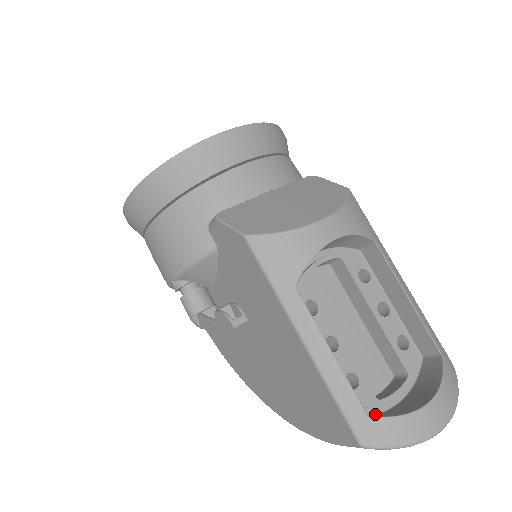
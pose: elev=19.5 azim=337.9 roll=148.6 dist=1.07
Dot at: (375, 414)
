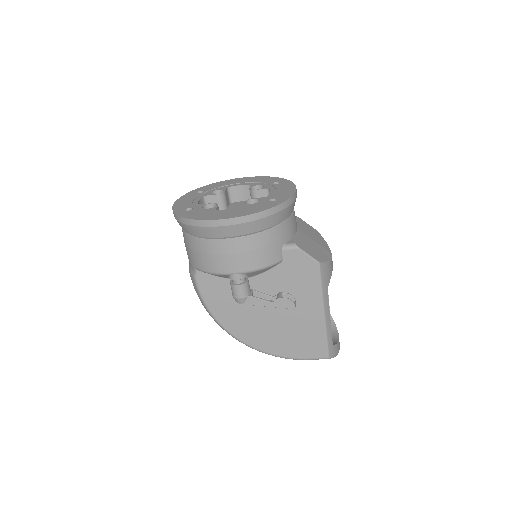
Dot at: occluded
